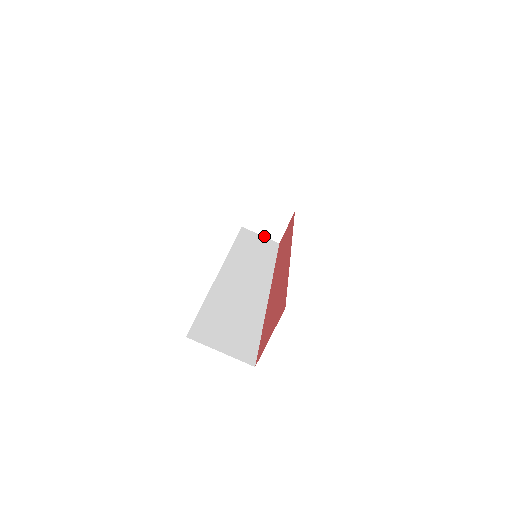
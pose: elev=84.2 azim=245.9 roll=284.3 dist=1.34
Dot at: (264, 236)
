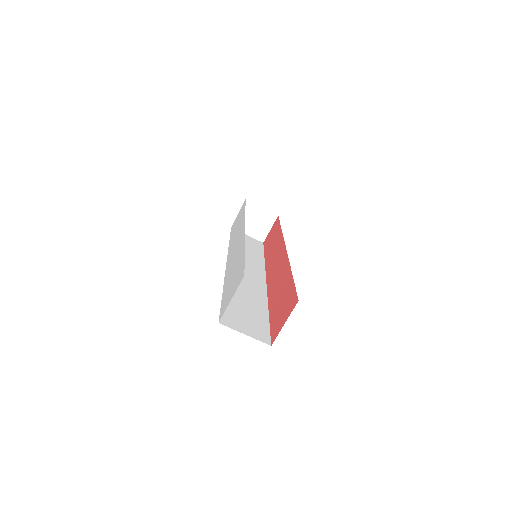
Dot at: (250, 236)
